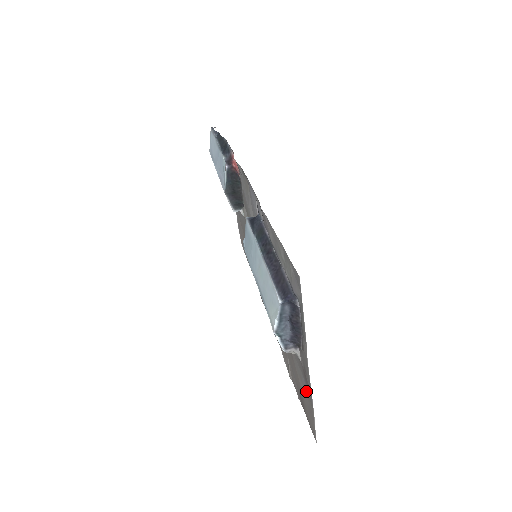
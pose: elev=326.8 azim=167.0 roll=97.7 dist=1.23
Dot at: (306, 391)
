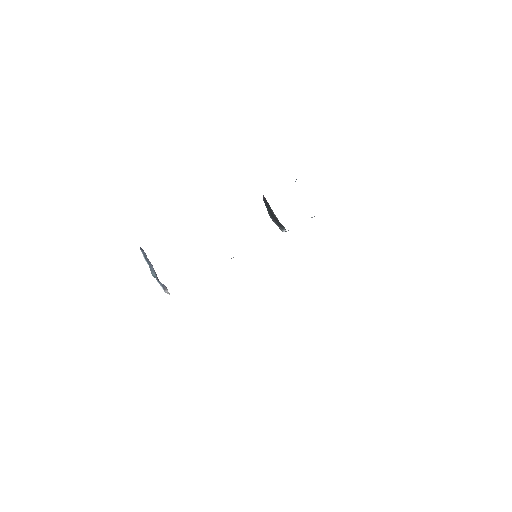
Dot at: occluded
